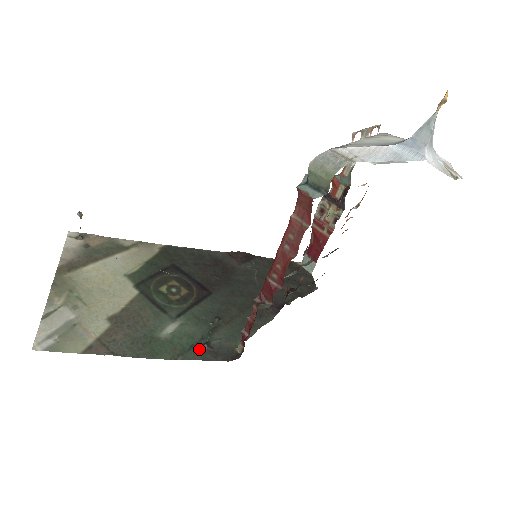
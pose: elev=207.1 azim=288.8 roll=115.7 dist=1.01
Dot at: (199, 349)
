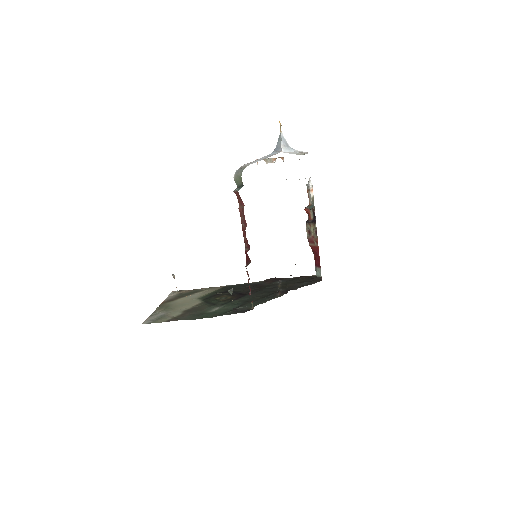
Dot at: (229, 312)
